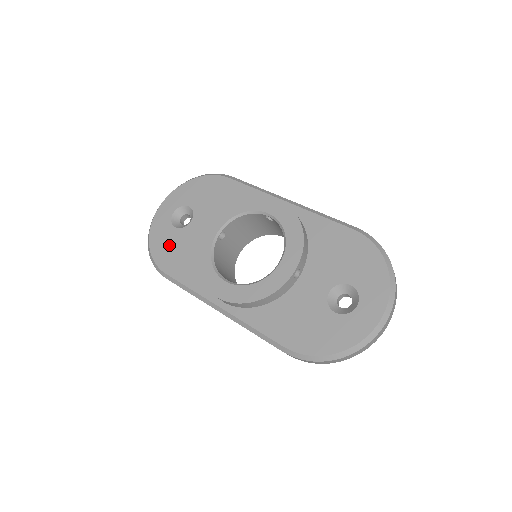
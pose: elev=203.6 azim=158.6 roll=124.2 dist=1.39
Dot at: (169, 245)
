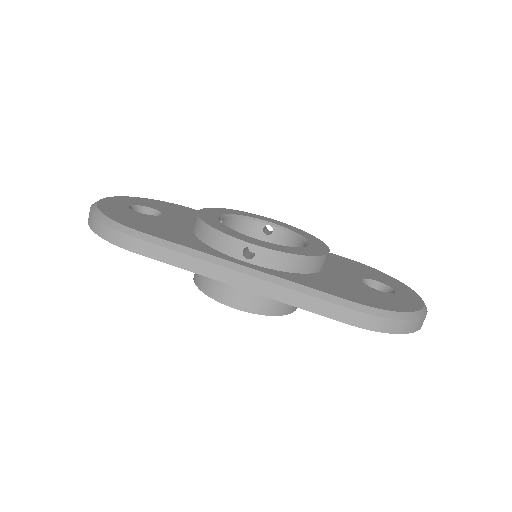
Dot at: (136, 218)
